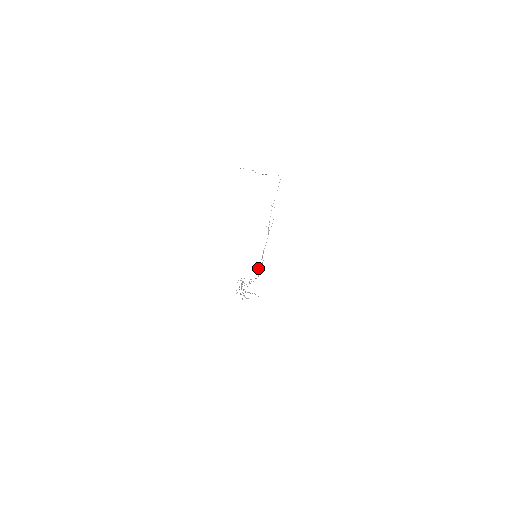
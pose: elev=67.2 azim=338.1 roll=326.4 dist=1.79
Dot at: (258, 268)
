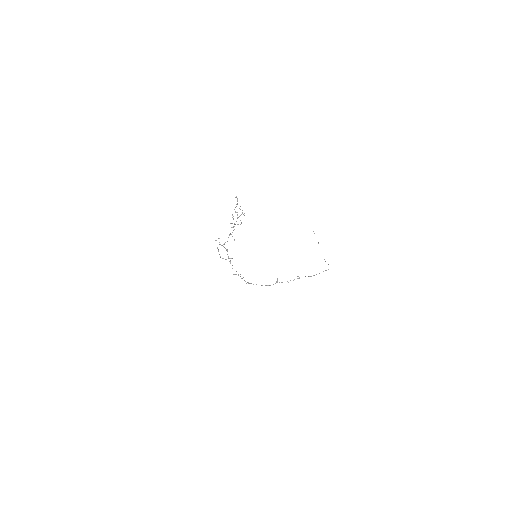
Dot at: (240, 276)
